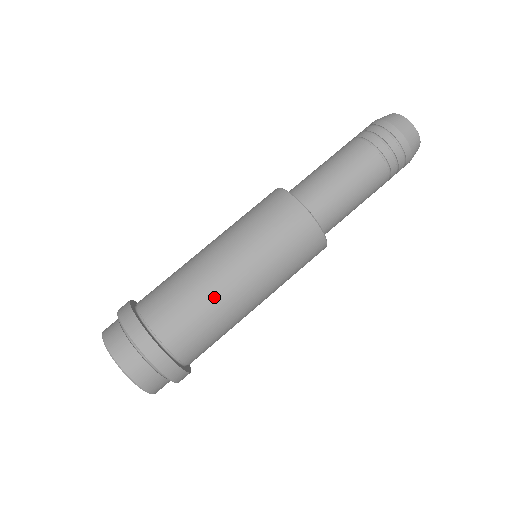
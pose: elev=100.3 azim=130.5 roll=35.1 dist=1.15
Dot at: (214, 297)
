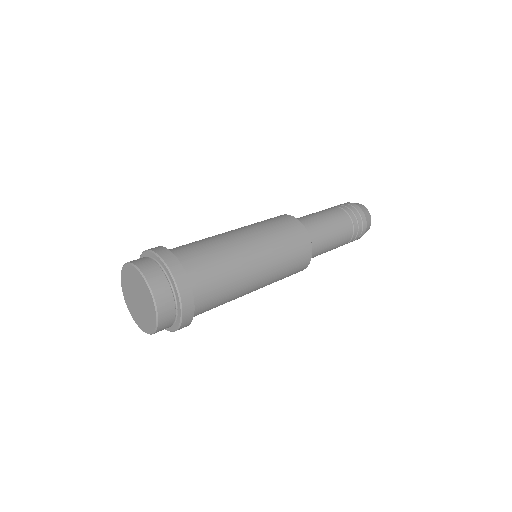
Dot at: occluded
